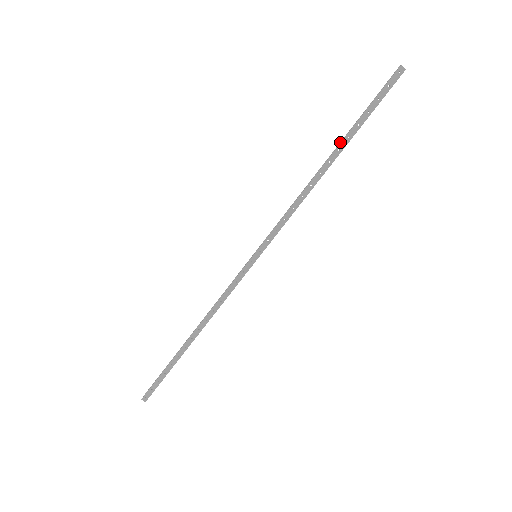
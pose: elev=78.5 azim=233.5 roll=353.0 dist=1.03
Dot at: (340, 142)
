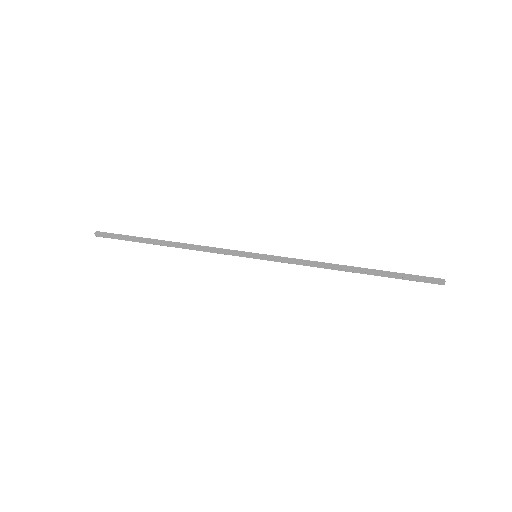
Dot at: (371, 269)
